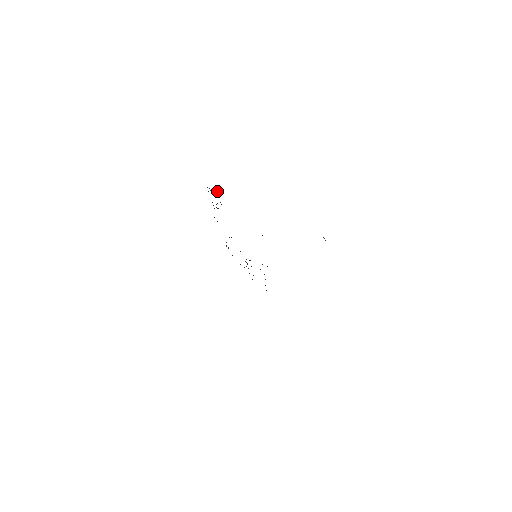
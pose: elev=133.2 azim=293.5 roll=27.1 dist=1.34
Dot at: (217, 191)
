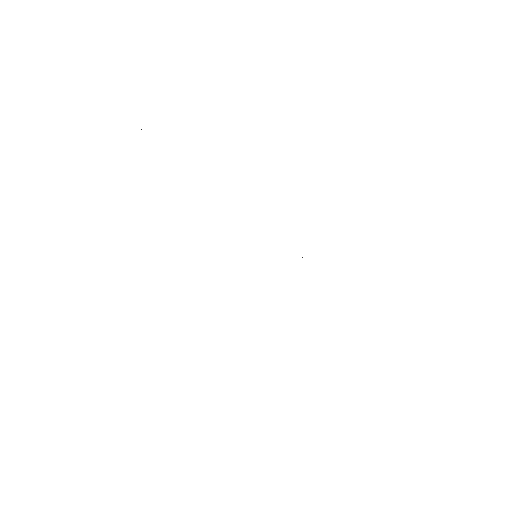
Dot at: occluded
